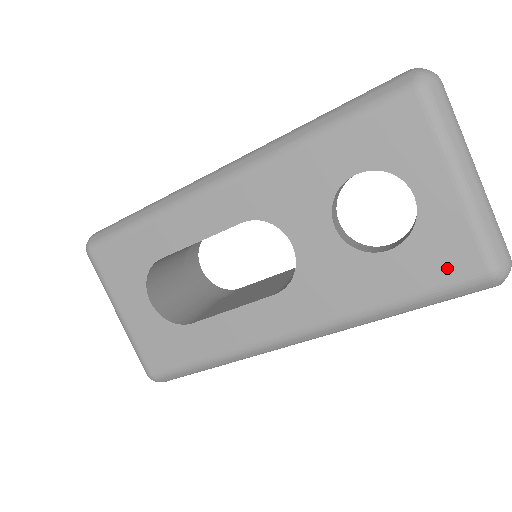
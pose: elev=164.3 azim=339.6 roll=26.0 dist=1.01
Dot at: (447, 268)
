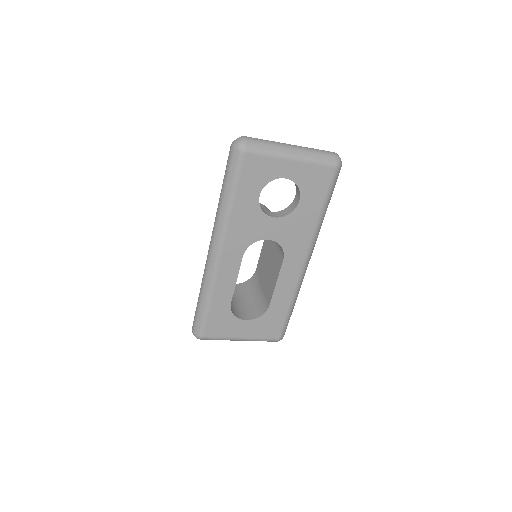
Dot at: (322, 183)
